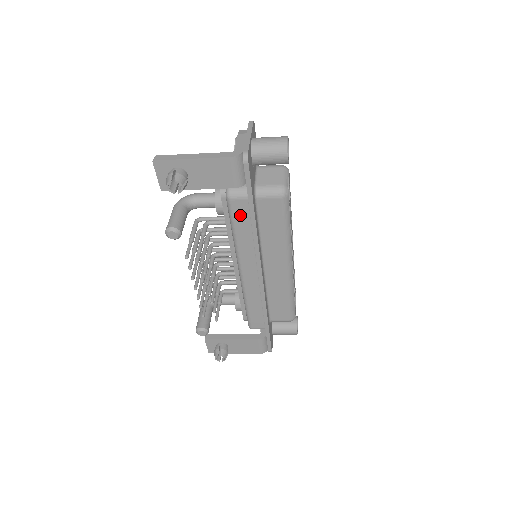
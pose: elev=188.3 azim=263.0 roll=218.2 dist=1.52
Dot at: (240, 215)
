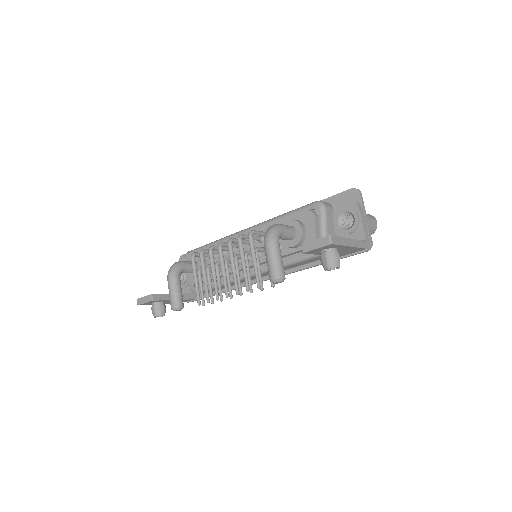
Dot at: (311, 260)
